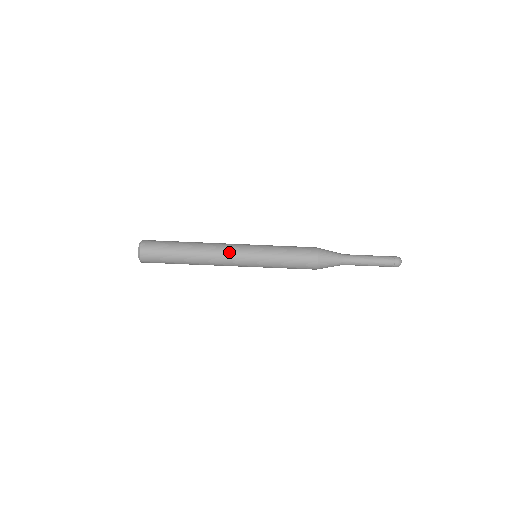
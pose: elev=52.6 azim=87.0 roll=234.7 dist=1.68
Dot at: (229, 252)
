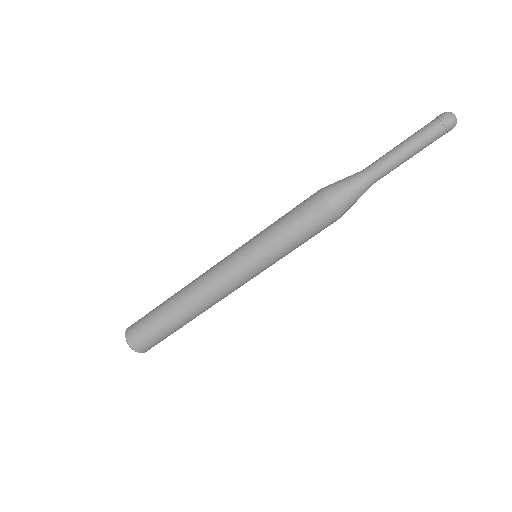
Dot at: (215, 271)
